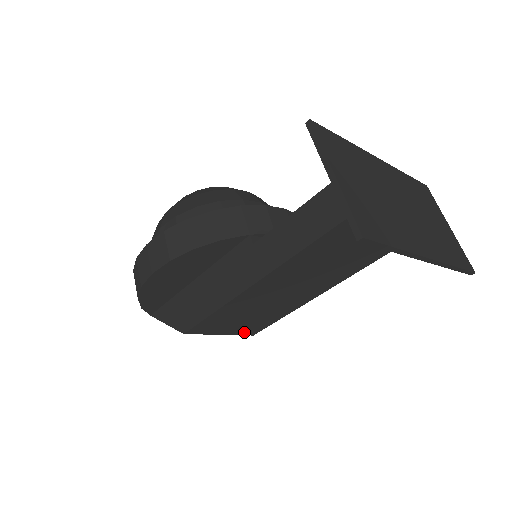
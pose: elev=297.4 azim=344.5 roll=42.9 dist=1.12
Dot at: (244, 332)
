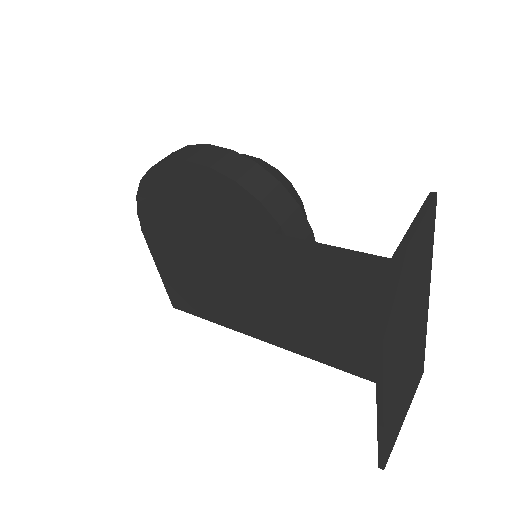
Dot at: (173, 294)
